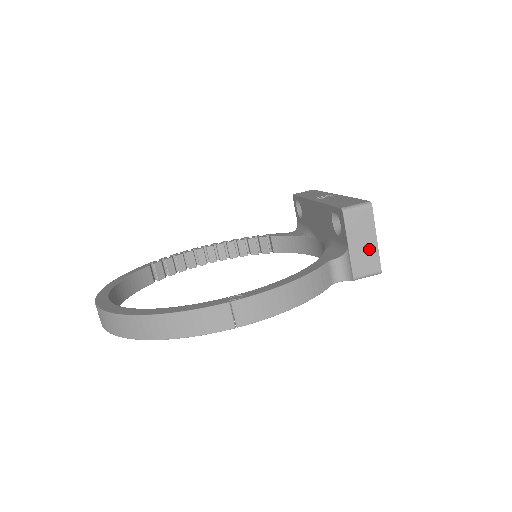
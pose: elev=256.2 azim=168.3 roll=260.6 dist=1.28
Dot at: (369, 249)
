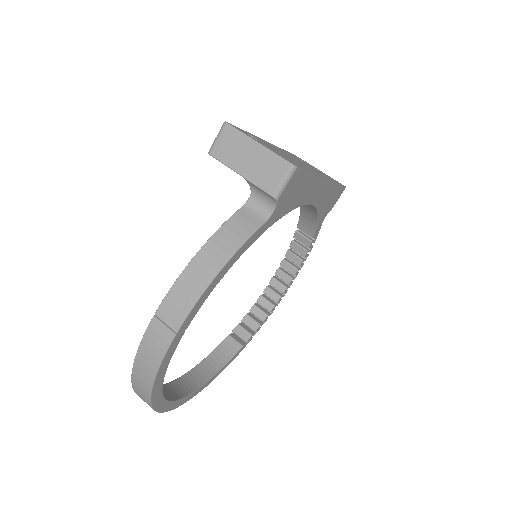
Dot at: (260, 158)
